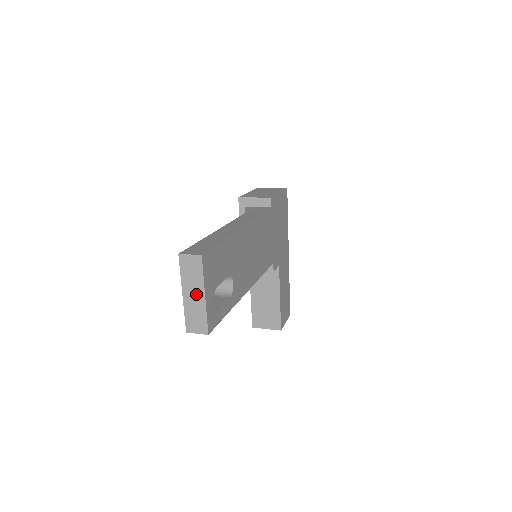
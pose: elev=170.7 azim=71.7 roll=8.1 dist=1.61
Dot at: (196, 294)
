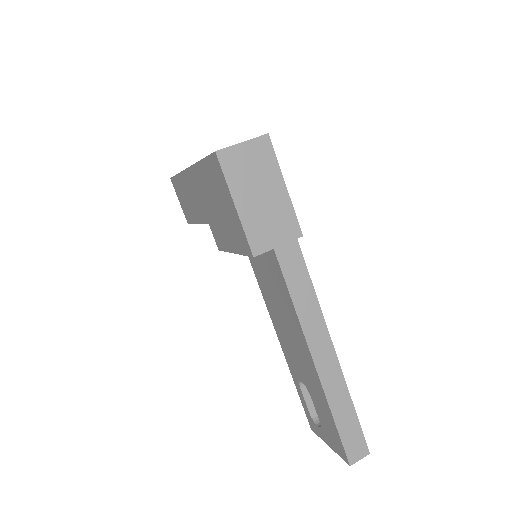
Dot at: occluded
